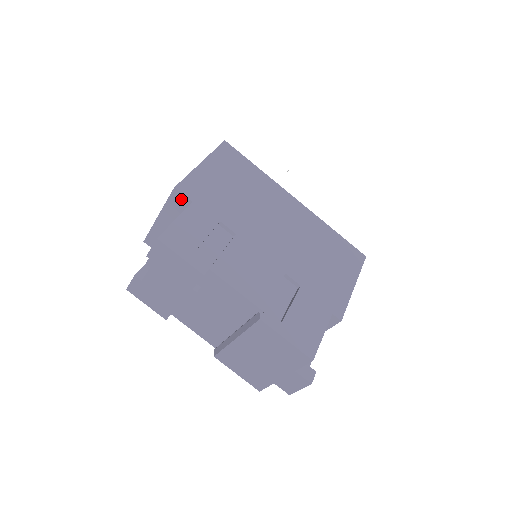
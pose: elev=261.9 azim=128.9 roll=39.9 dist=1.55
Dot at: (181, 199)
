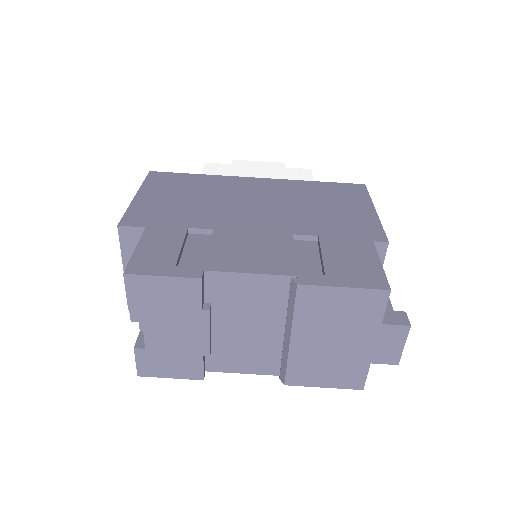
Dot at: (133, 234)
